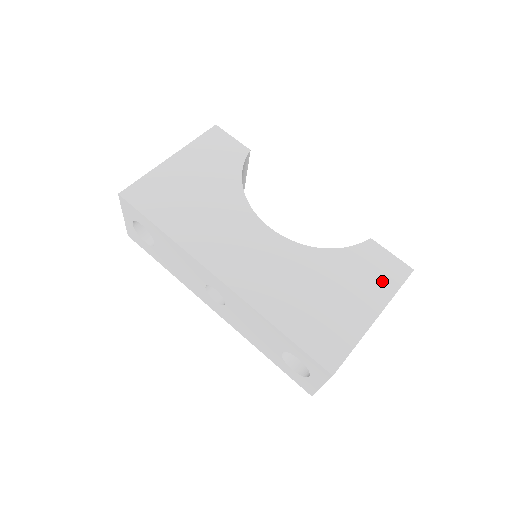
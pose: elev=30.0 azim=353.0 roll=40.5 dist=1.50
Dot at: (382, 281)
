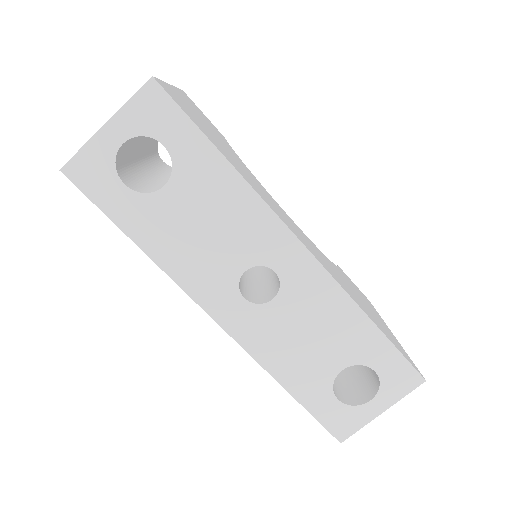
Dot at: (369, 303)
